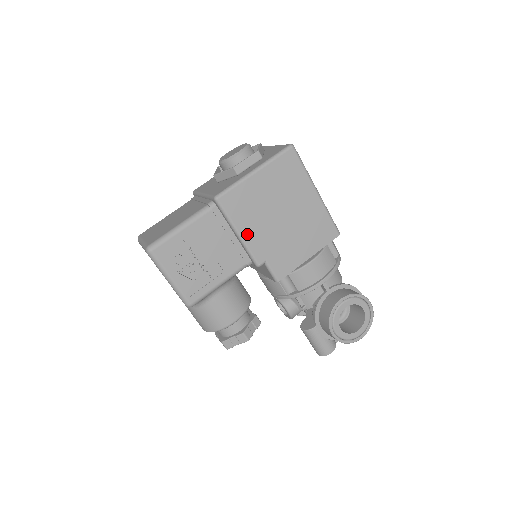
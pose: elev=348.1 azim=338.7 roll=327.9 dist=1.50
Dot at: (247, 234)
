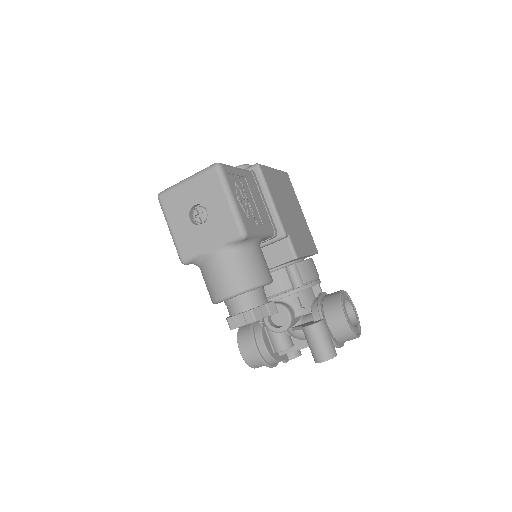
Dot at: (277, 204)
